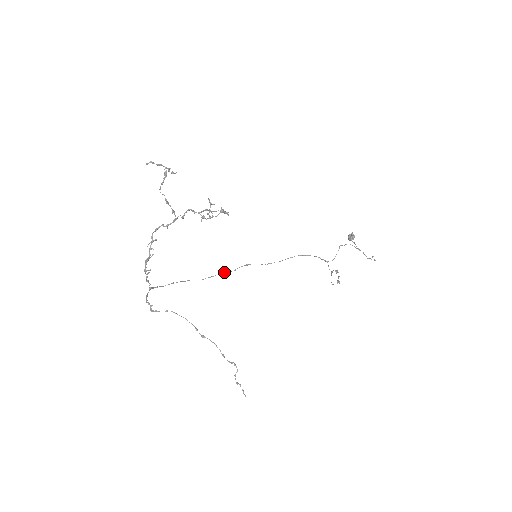
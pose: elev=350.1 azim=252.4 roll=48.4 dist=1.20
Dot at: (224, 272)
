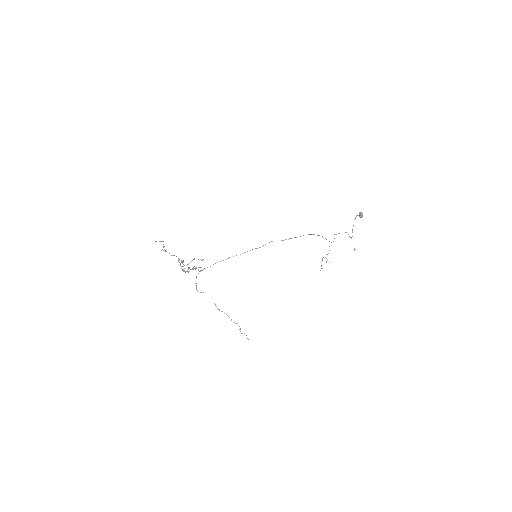
Dot at: (255, 248)
